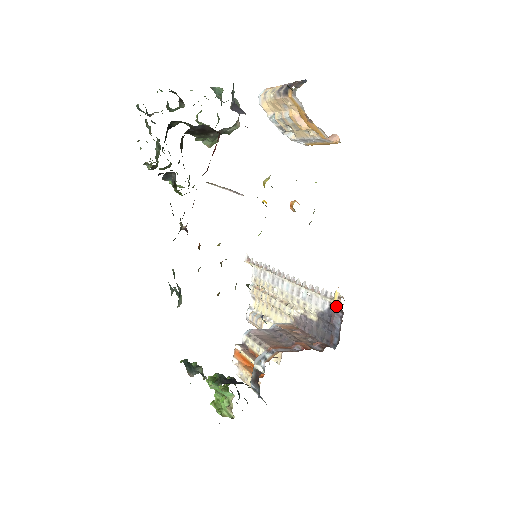
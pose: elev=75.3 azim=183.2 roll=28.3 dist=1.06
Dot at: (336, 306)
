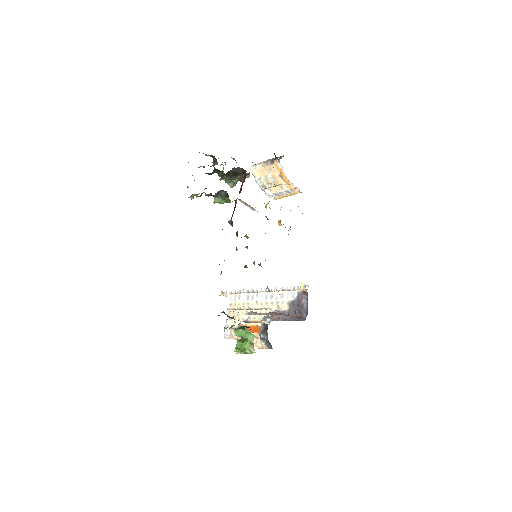
Dot at: (303, 292)
